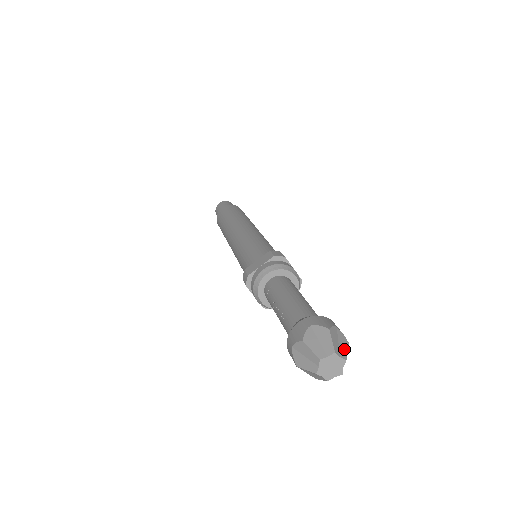
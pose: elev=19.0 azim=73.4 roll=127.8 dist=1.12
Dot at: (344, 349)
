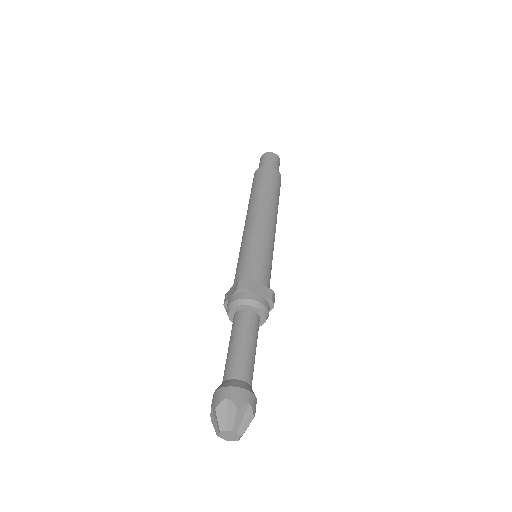
Dot at: (244, 432)
